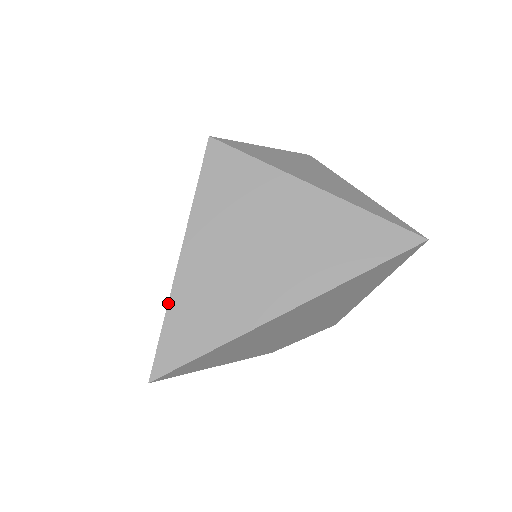
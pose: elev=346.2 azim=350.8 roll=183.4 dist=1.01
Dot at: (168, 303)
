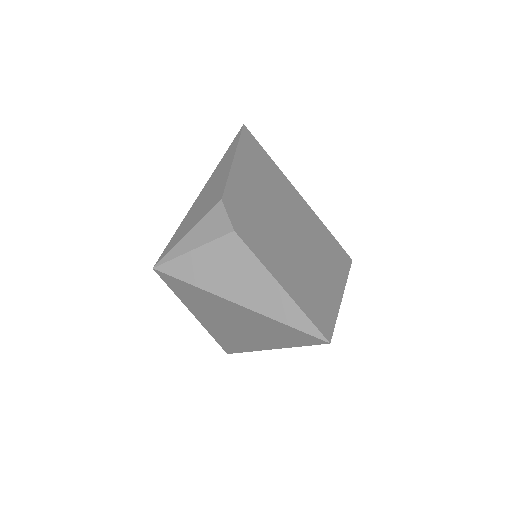
Dot at: (208, 332)
